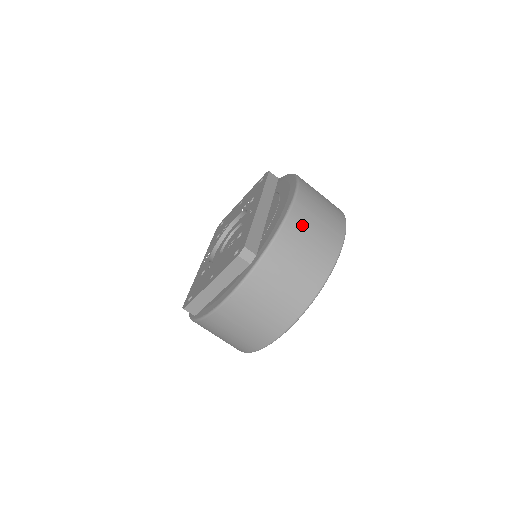
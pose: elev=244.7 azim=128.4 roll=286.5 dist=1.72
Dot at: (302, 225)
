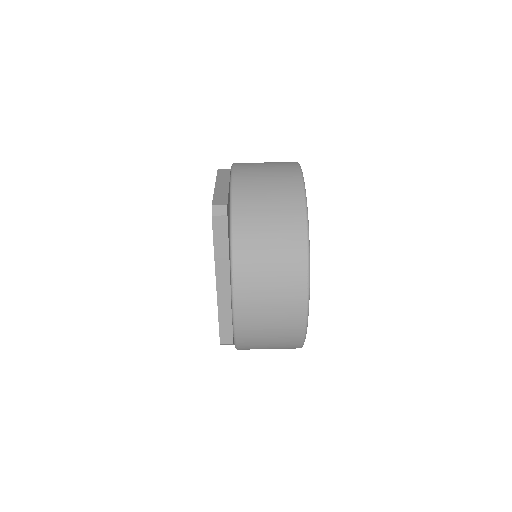
Dot at: occluded
